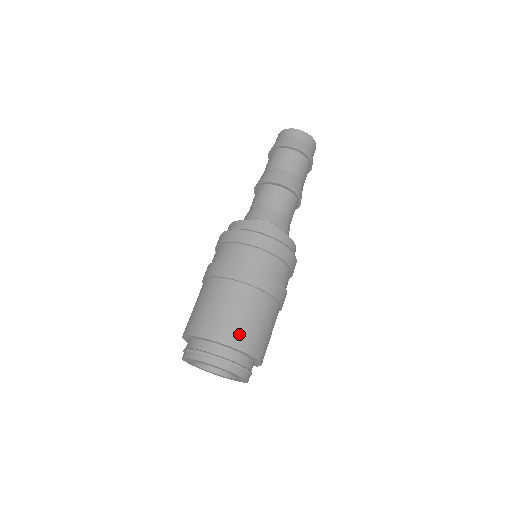
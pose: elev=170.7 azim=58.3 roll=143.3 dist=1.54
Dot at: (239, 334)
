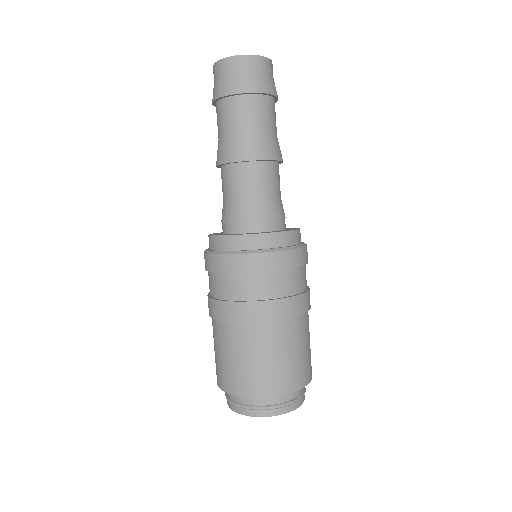
Dot at: (295, 375)
